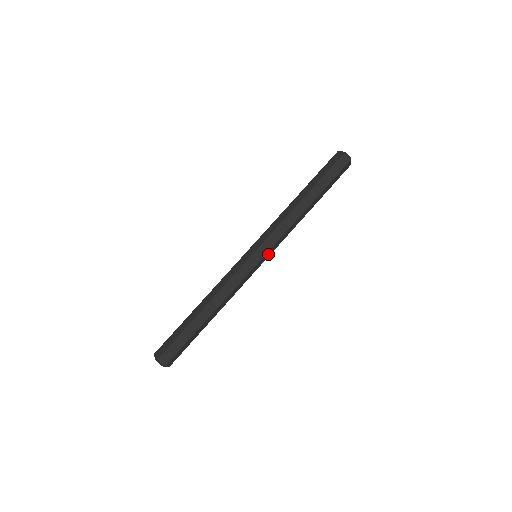
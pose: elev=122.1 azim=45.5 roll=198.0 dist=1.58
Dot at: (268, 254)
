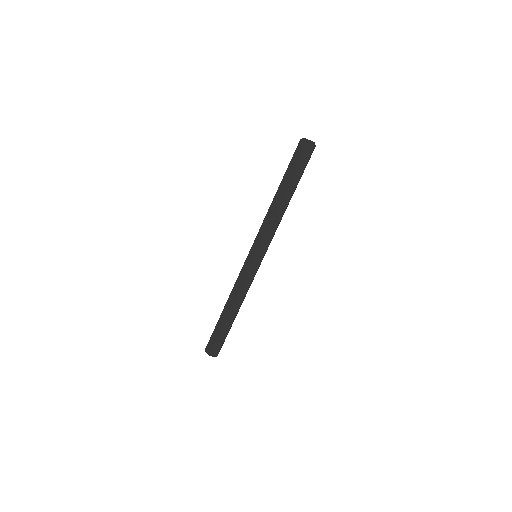
Dot at: occluded
